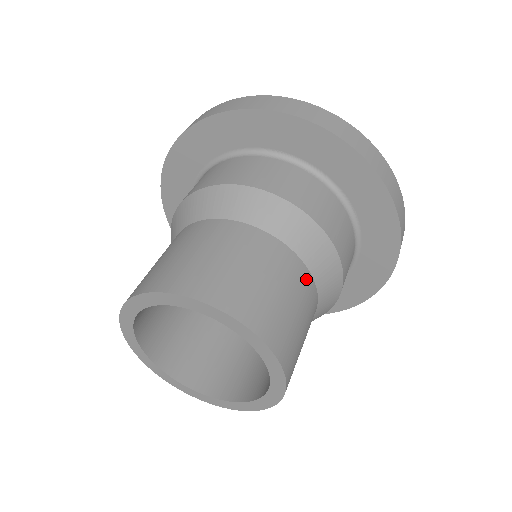
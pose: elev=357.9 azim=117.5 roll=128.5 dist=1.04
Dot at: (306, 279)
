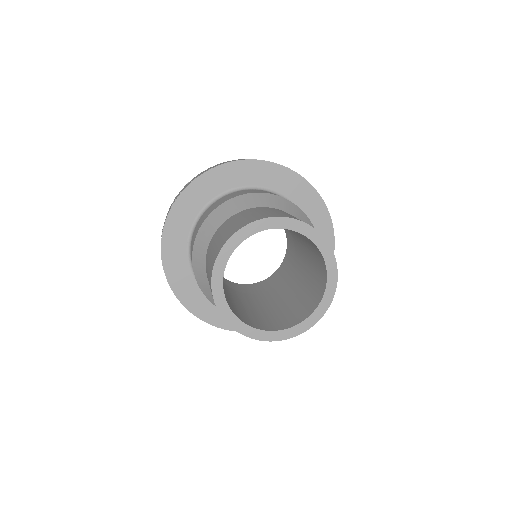
Dot at: occluded
